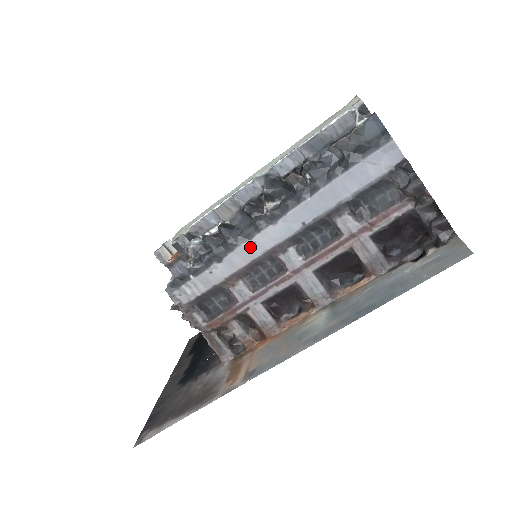
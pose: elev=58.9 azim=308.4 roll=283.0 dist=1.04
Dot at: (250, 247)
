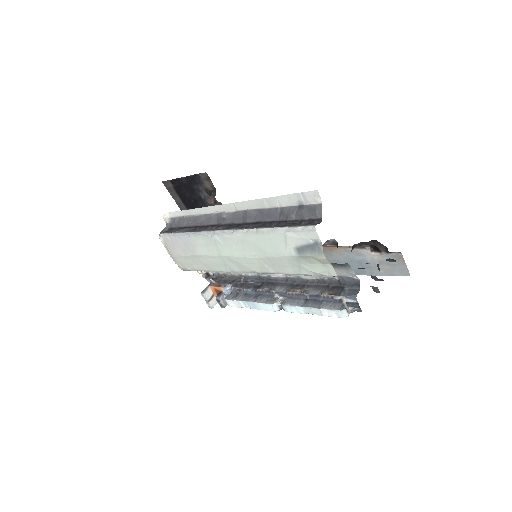
Dot at: occluded
